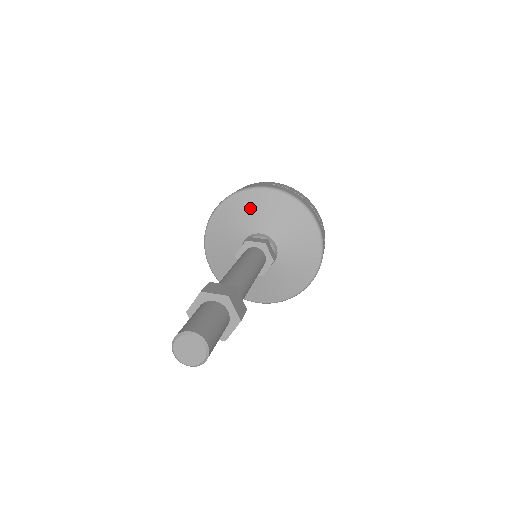
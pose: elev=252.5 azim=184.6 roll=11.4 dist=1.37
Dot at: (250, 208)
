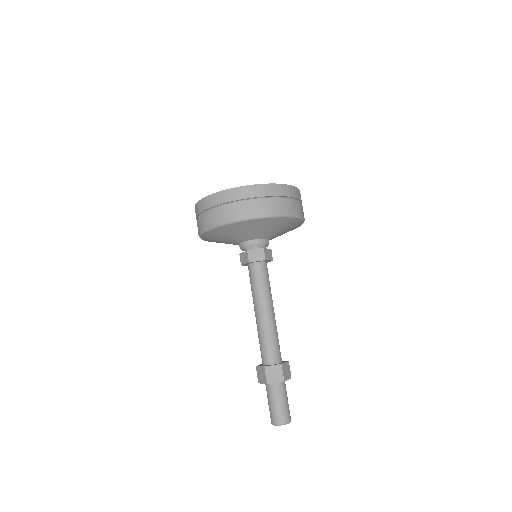
Dot at: (278, 227)
